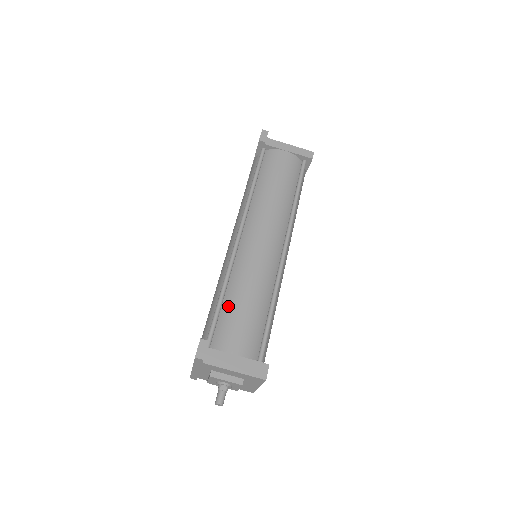
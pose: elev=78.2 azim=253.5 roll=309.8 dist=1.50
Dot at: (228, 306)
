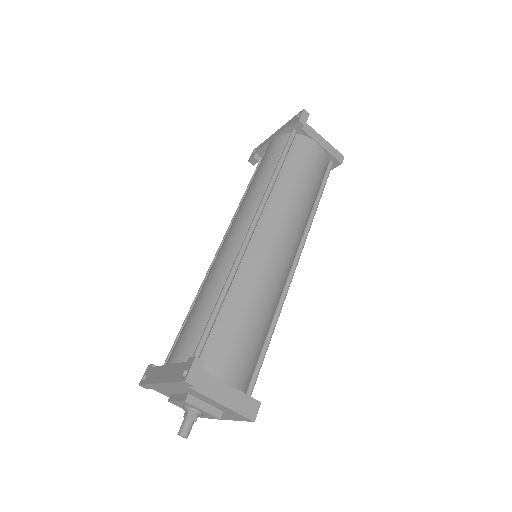
Dot at: (227, 316)
